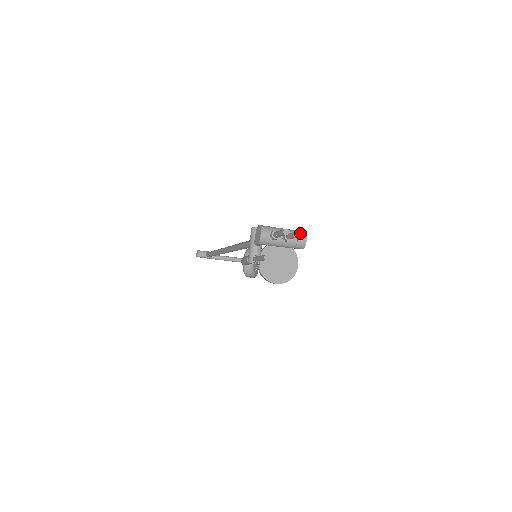
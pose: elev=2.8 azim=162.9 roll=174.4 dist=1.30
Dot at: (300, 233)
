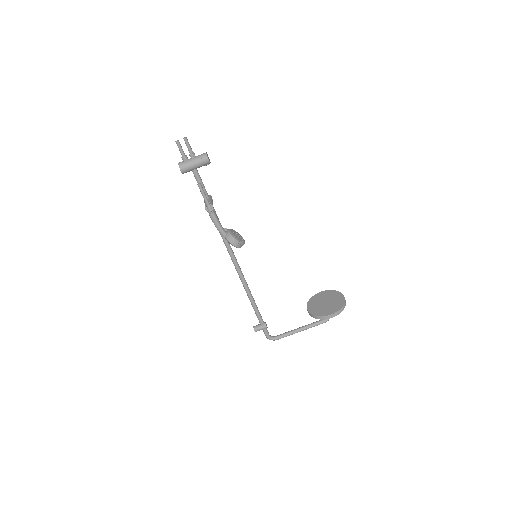
Dot at: (185, 138)
